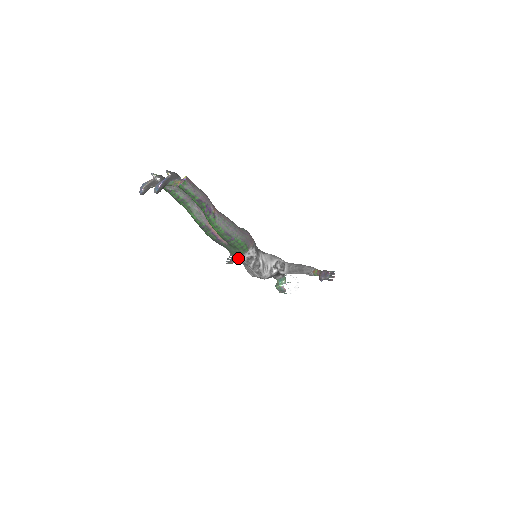
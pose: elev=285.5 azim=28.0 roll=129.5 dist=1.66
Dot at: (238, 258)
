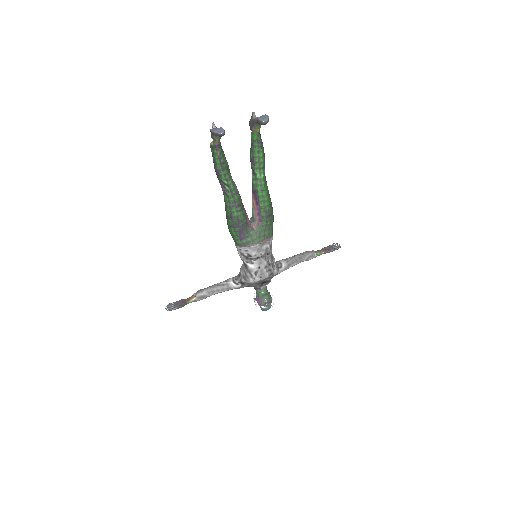
Dot at: (263, 245)
